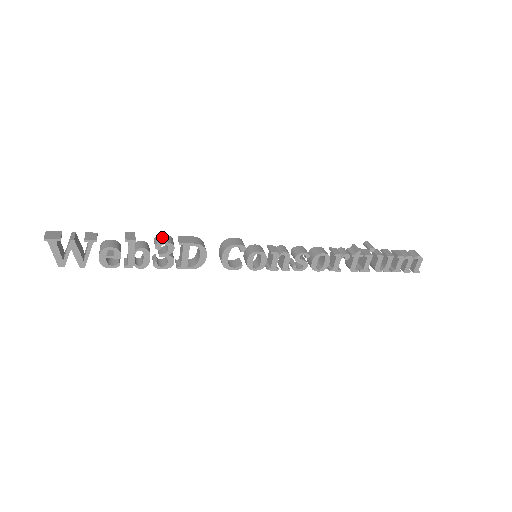
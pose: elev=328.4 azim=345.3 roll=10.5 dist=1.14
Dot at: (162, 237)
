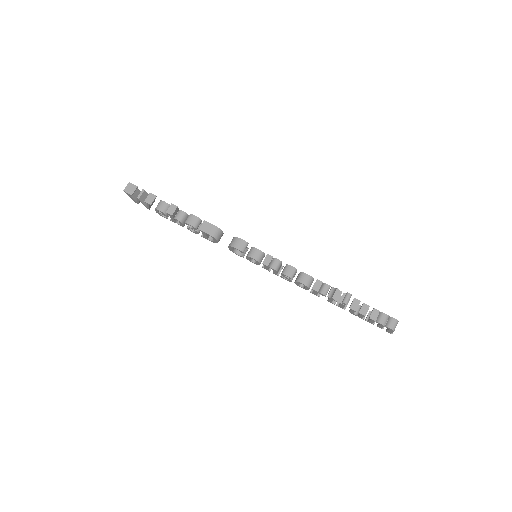
Dot at: (192, 218)
